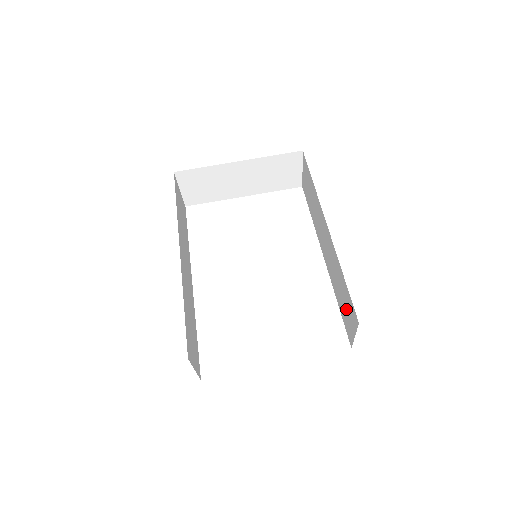
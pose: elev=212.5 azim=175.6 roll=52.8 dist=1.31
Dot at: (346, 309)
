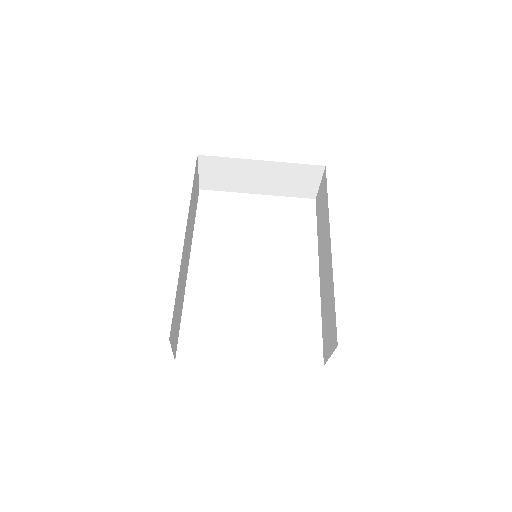
Dot at: (328, 328)
